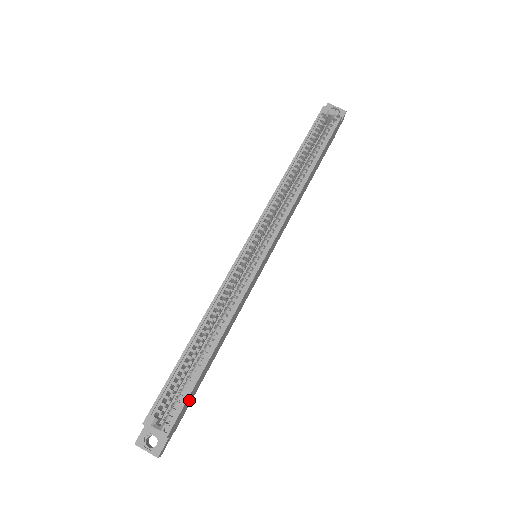
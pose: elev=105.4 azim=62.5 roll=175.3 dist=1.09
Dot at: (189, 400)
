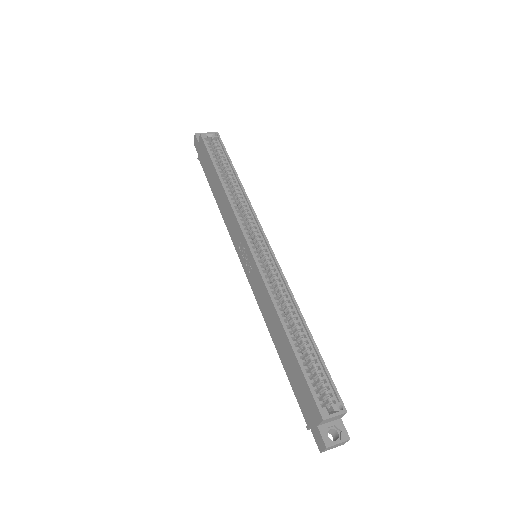
Dot at: occluded
